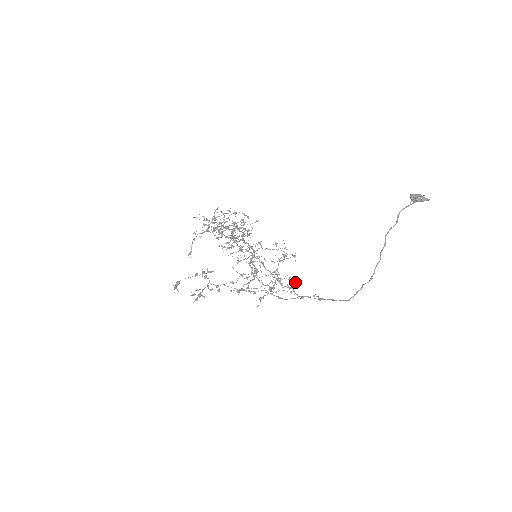
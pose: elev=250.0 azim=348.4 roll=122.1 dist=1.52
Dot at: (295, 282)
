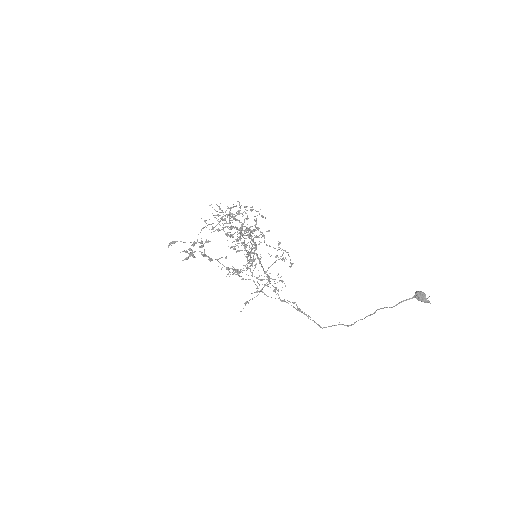
Dot at: (282, 282)
